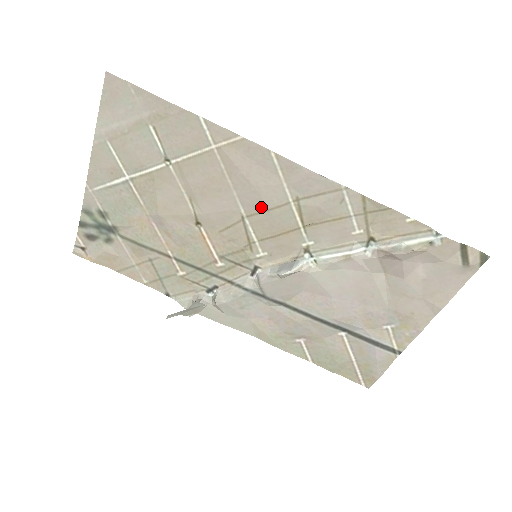
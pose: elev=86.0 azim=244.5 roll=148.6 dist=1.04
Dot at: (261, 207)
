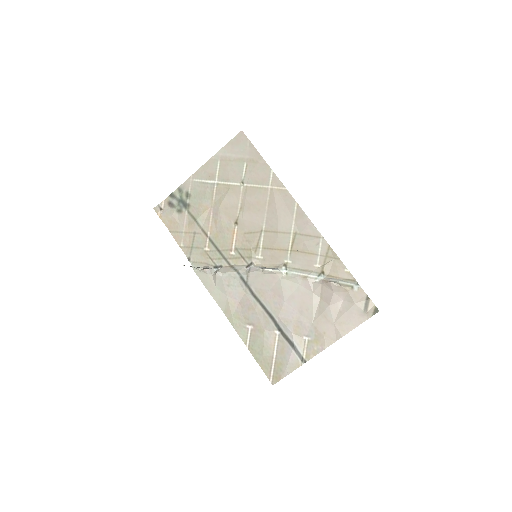
Dot at: (275, 229)
